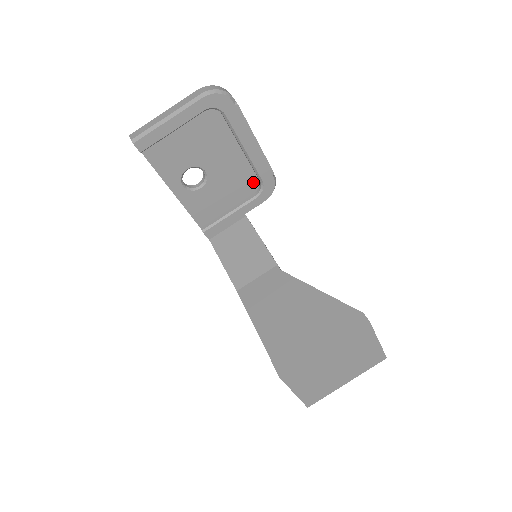
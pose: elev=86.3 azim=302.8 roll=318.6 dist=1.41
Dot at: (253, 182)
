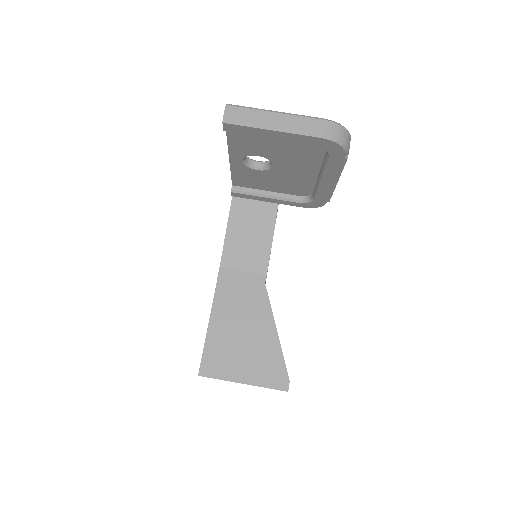
Dot at: (307, 191)
